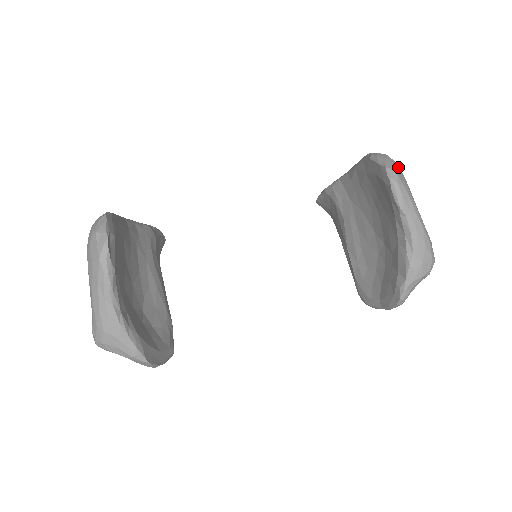
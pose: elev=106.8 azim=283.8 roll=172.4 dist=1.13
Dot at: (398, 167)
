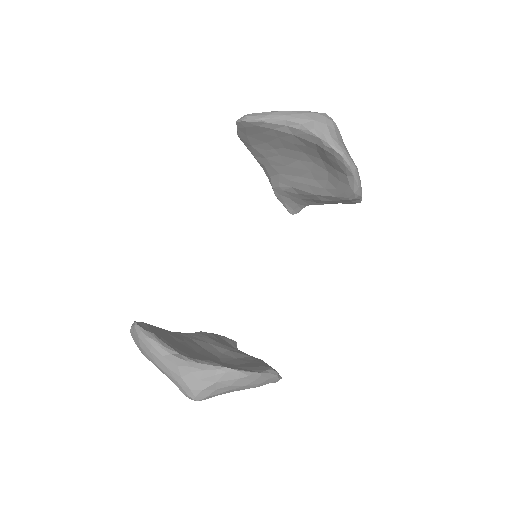
Dot at: occluded
